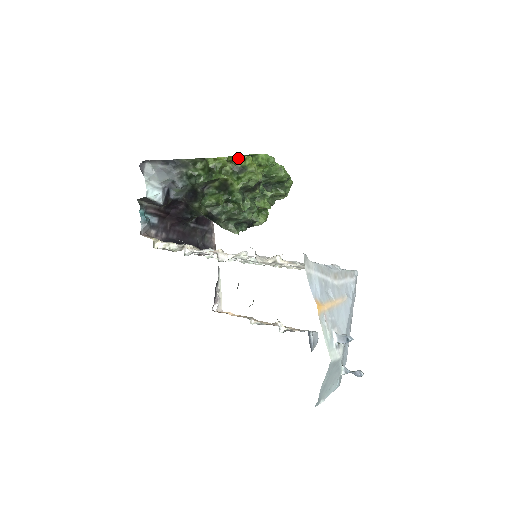
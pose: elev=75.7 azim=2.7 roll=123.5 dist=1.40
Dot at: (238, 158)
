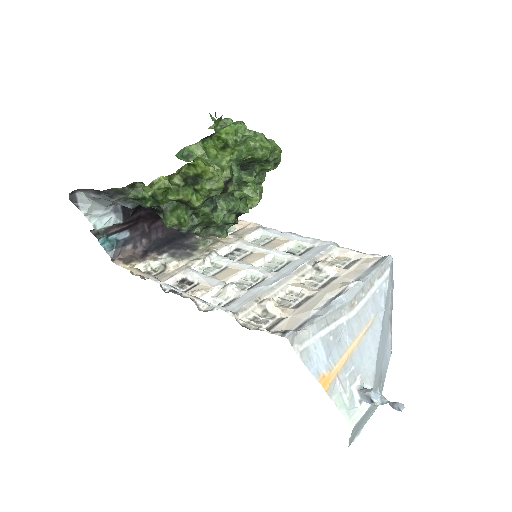
Dot at: (185, 167)
